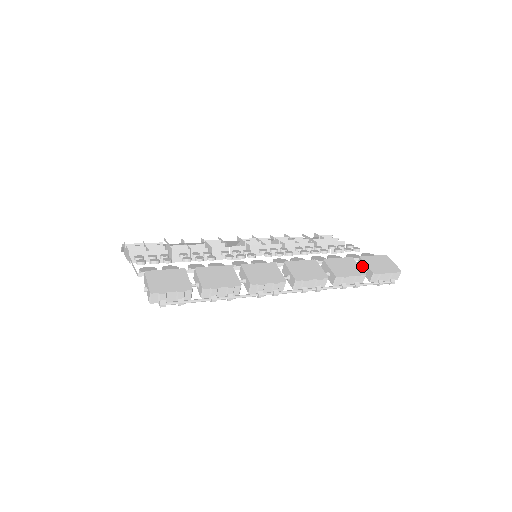
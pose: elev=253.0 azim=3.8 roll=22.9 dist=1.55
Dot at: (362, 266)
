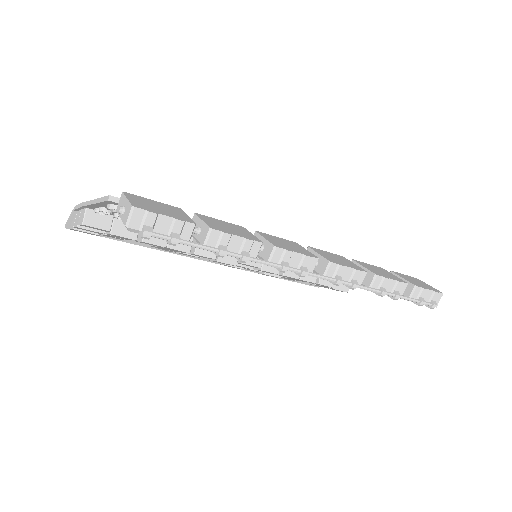
Dot at: occluded
